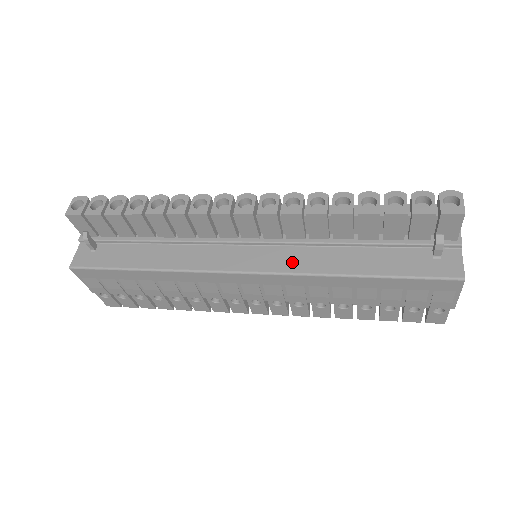
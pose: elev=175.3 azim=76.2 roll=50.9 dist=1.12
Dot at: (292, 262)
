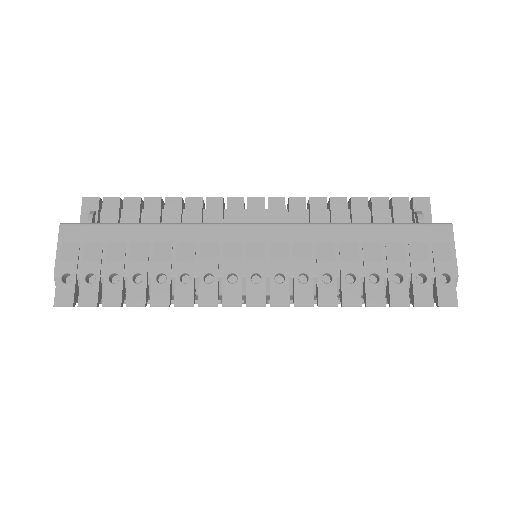
Dot at: occluded
